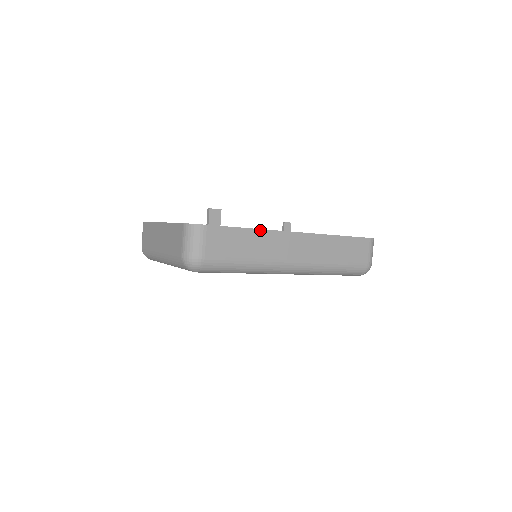
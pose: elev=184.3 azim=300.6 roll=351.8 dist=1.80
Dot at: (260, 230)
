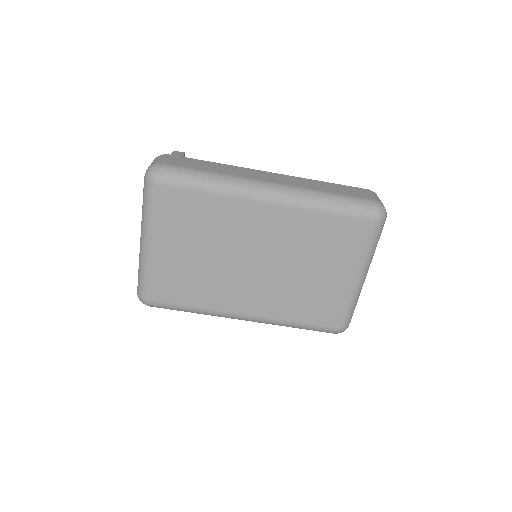
Dot at: (226, 165)
